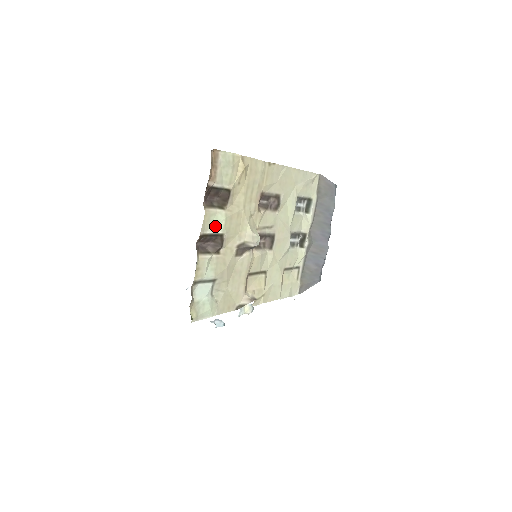
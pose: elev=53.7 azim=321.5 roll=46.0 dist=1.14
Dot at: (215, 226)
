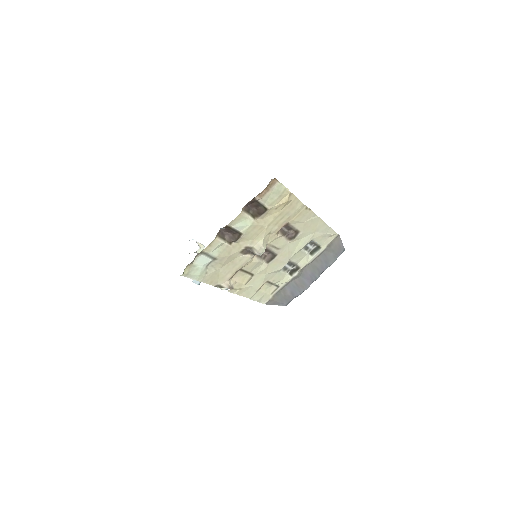
Dot at: (241, 226)
